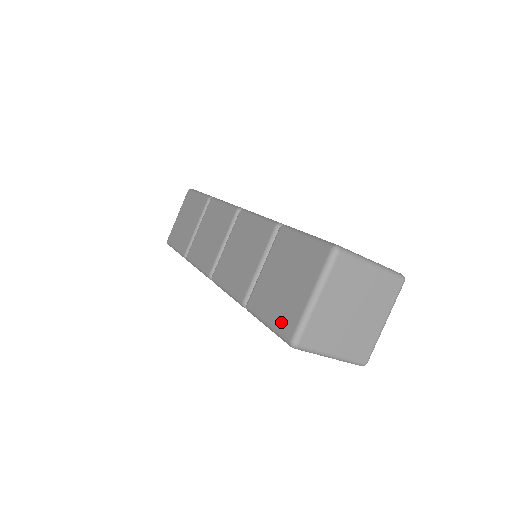
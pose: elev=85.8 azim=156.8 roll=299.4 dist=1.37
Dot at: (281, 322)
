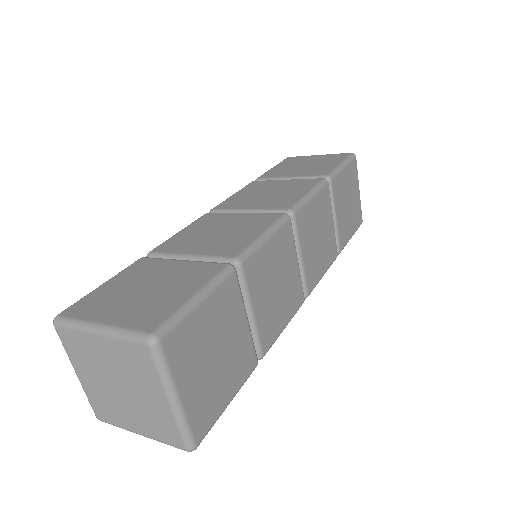
Dot at: occluded
